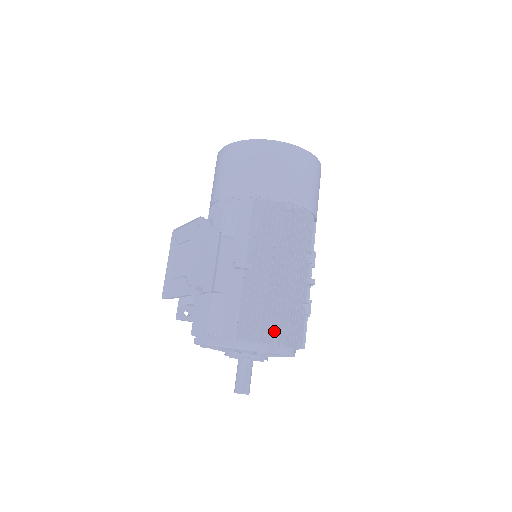
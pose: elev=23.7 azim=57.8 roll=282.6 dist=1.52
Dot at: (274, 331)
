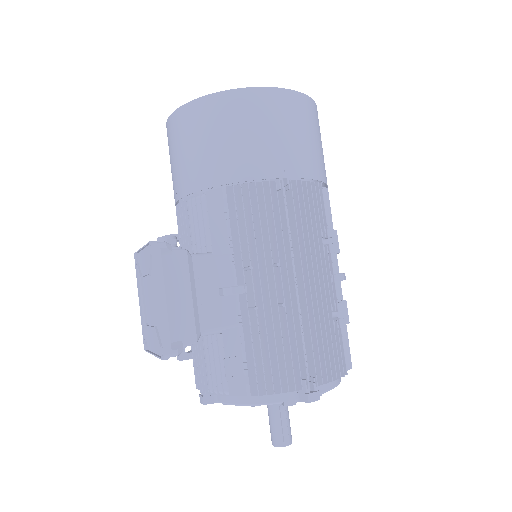
Dot at: (301, 370)
